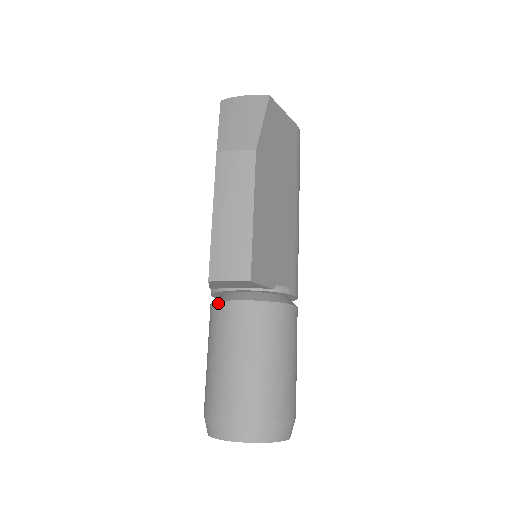
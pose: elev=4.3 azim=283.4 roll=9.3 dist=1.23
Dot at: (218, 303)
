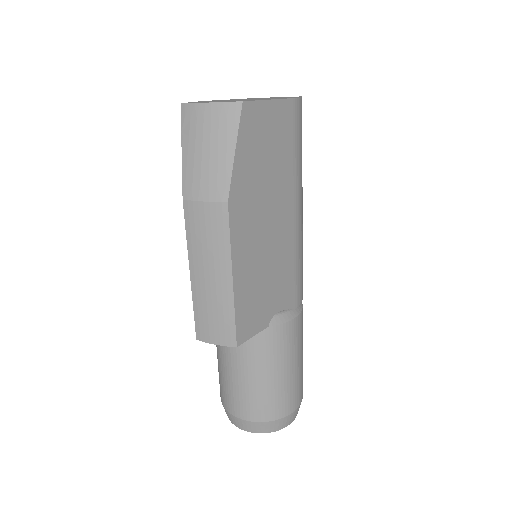
Dot at: occluded
